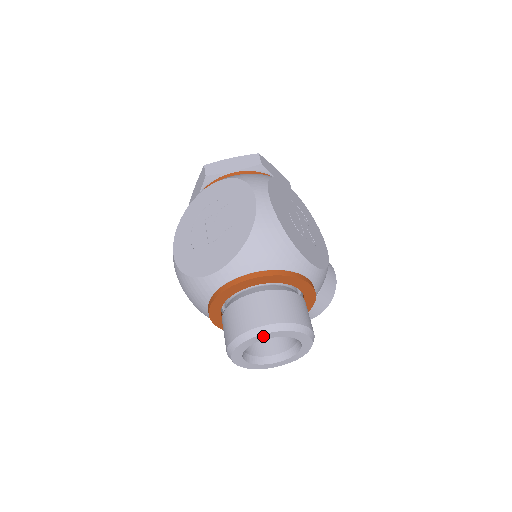
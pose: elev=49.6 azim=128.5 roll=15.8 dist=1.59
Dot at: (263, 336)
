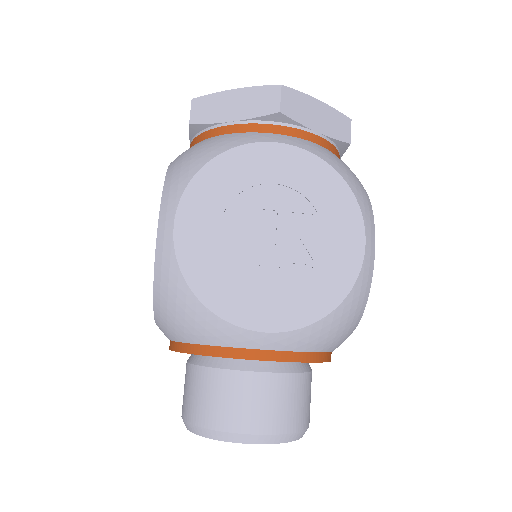
Dot at: (272, 441)
